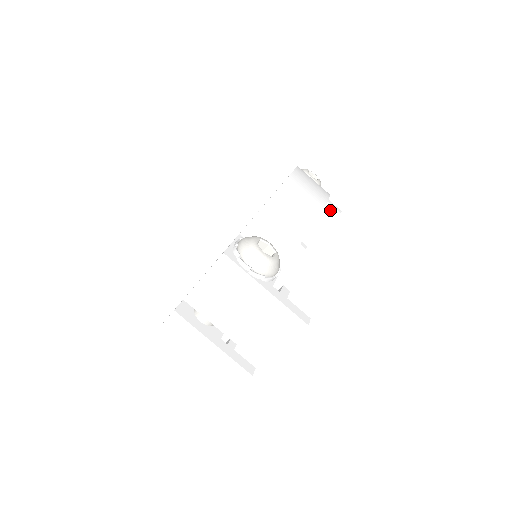
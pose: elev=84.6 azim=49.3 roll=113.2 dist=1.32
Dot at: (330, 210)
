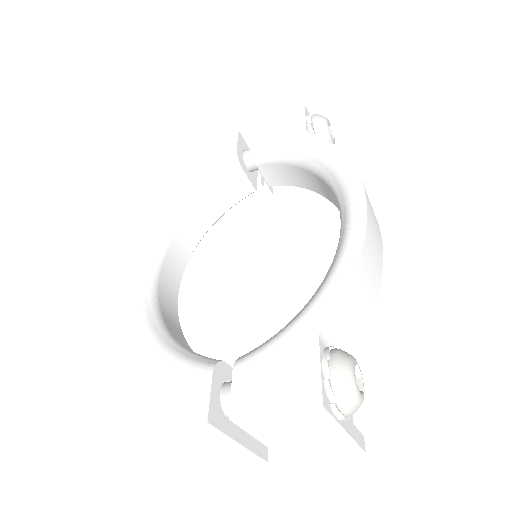
Dot at: occluded
